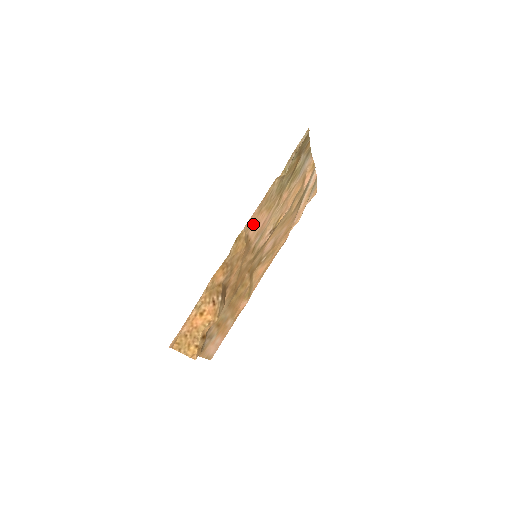
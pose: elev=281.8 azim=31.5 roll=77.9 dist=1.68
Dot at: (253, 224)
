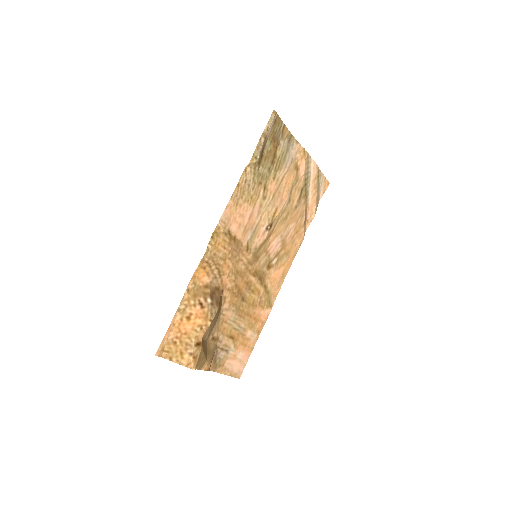
Dot at: (233, 218)
